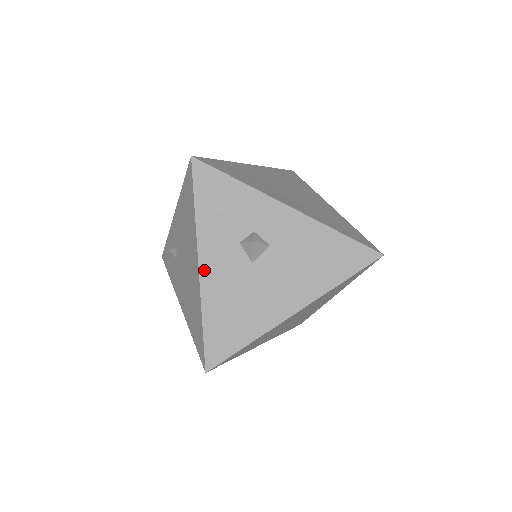
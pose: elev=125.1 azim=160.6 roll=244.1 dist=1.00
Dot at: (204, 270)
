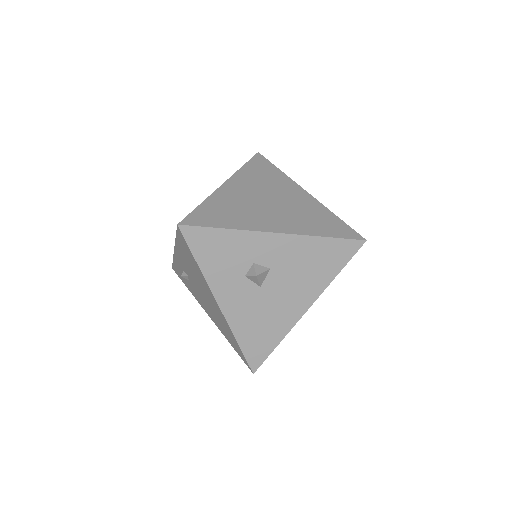
Dot at: (224, 306)
